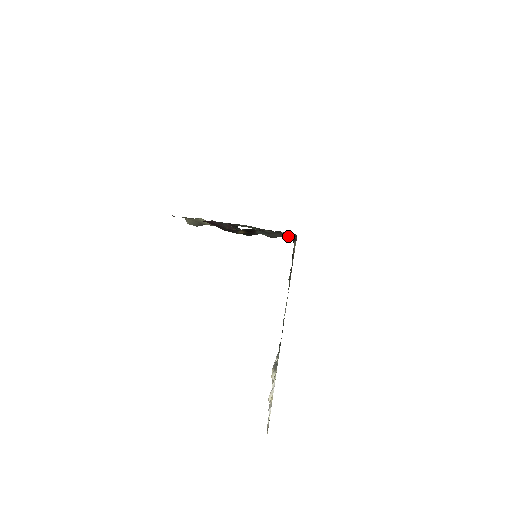
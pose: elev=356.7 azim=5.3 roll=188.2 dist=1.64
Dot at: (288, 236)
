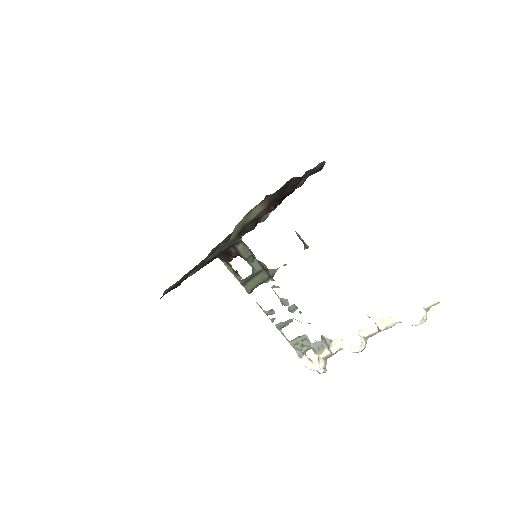
Dot at: occluded
